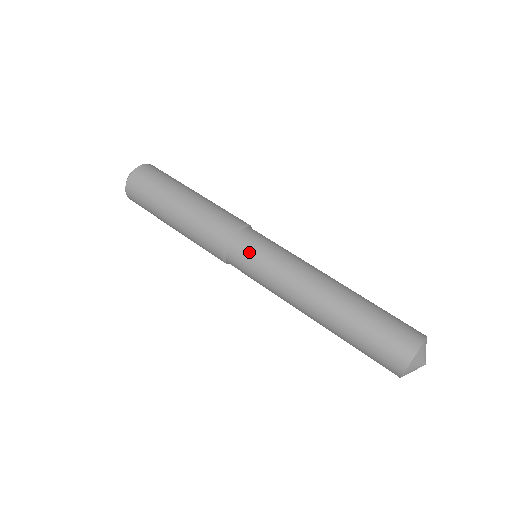
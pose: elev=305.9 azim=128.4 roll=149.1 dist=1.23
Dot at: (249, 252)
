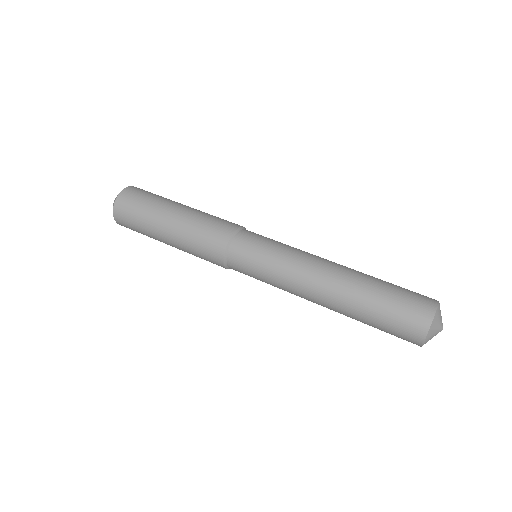
Dot at: (255, 241)
